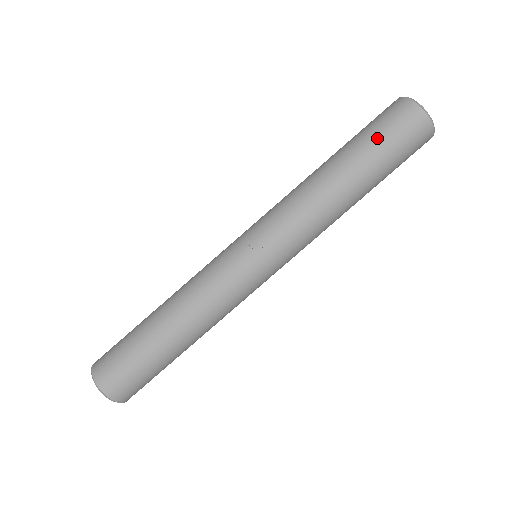
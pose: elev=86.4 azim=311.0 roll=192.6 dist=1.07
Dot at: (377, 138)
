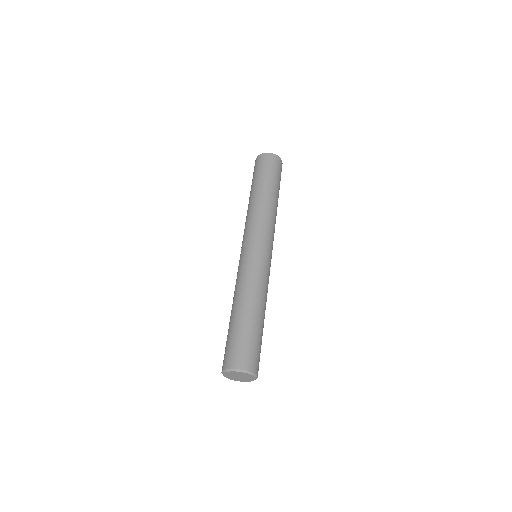
Dot at: (253, 178)
